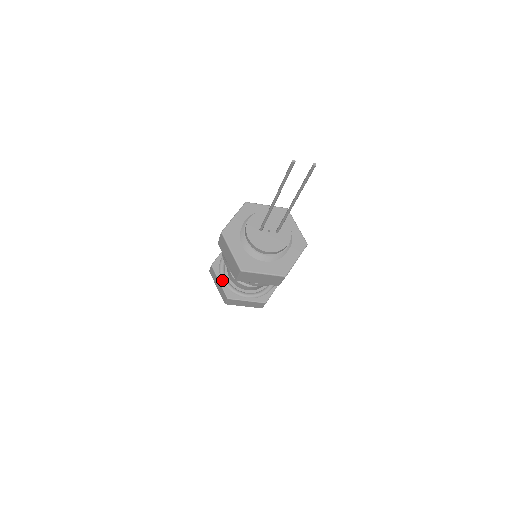
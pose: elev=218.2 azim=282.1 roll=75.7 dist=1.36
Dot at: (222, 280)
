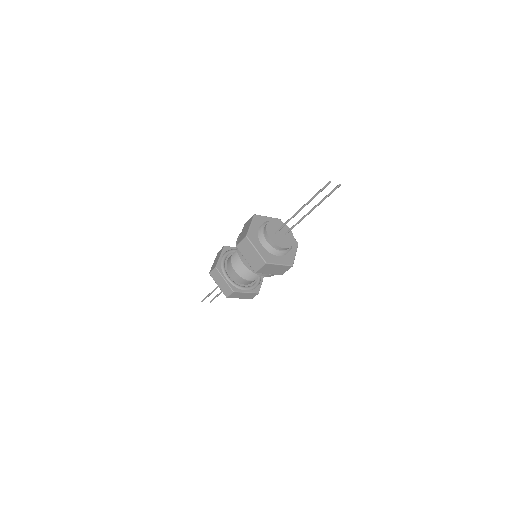
Dot at: (226, 278)
